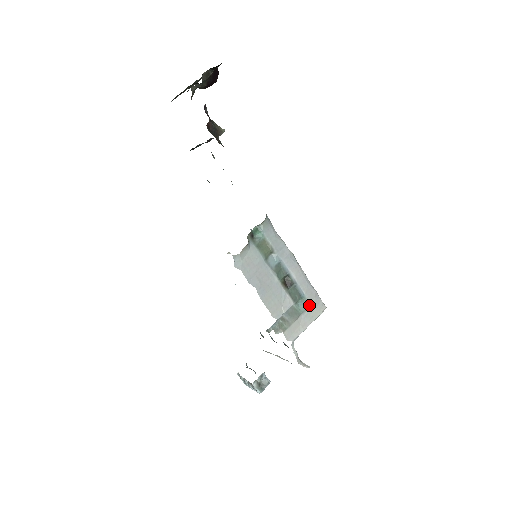
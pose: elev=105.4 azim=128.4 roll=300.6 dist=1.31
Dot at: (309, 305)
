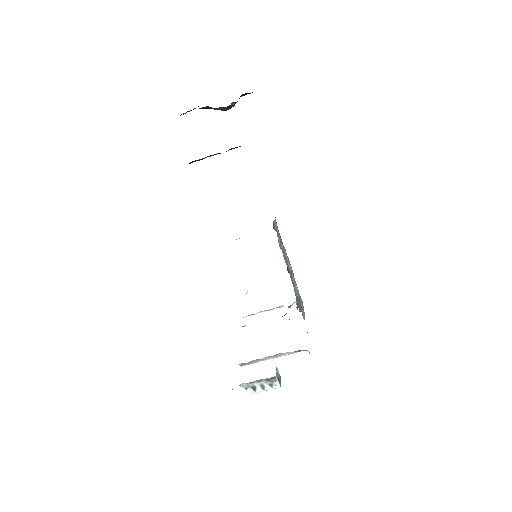
Dot at: (299, 295)
